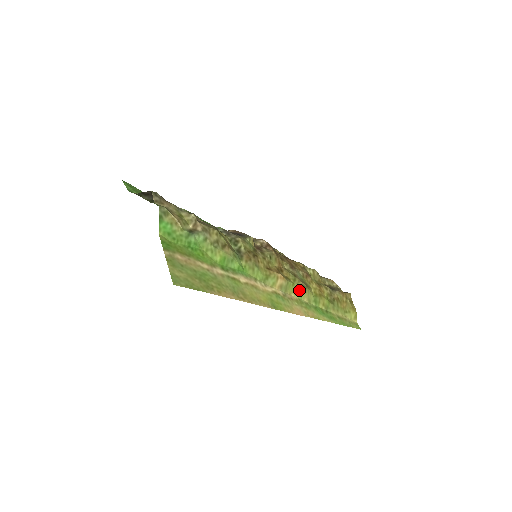
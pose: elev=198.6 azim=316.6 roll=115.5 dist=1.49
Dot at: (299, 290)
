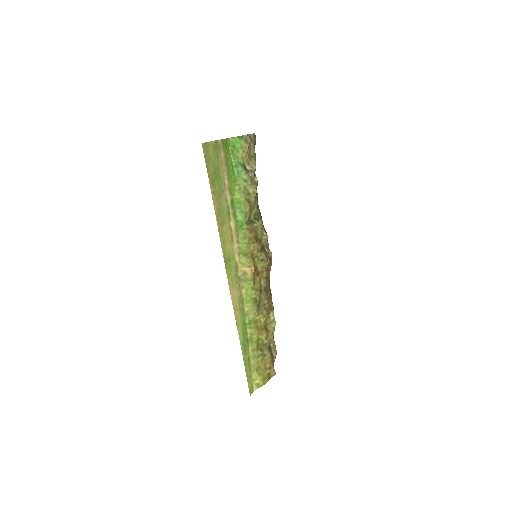
Dot at: (251, 298)
